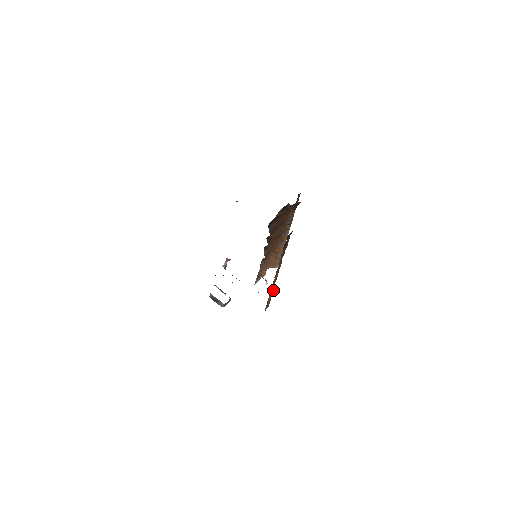
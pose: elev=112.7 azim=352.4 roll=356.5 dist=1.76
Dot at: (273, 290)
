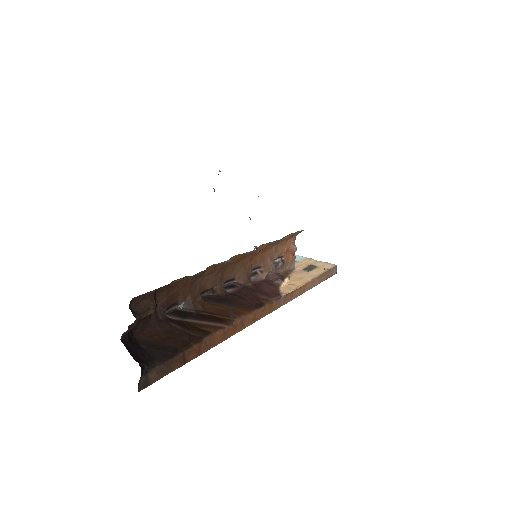
Dot at: (294, 290)
